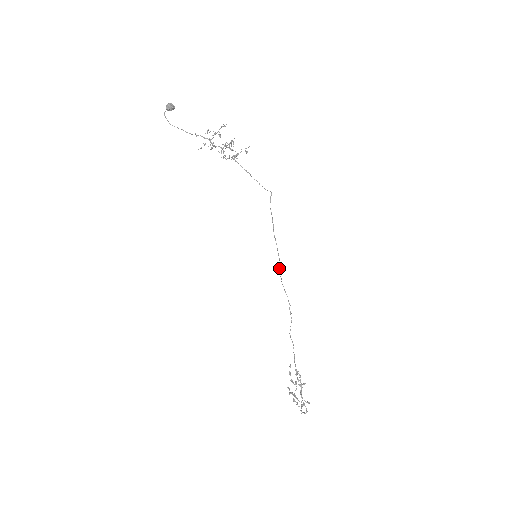
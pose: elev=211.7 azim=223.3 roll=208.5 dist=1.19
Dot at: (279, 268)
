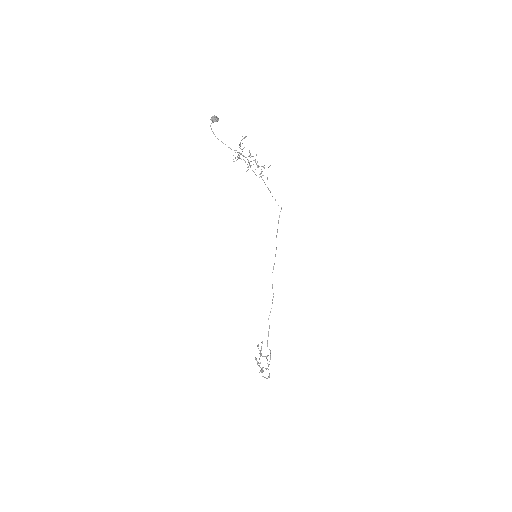
Dot at: (273, 268)
